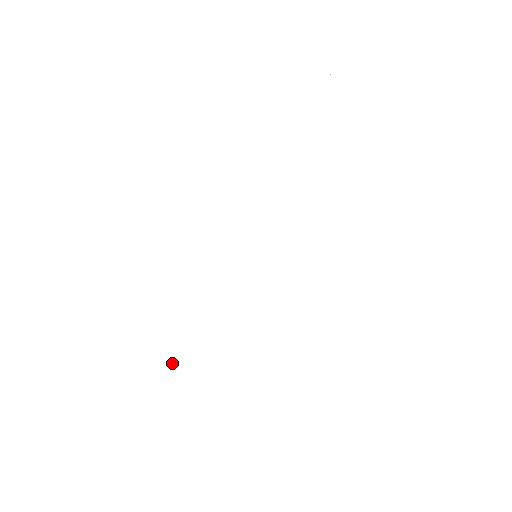
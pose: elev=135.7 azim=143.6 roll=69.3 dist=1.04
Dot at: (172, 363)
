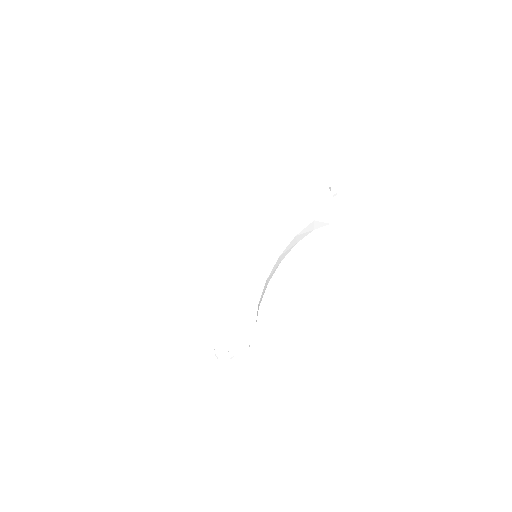
Dot at: occluded
